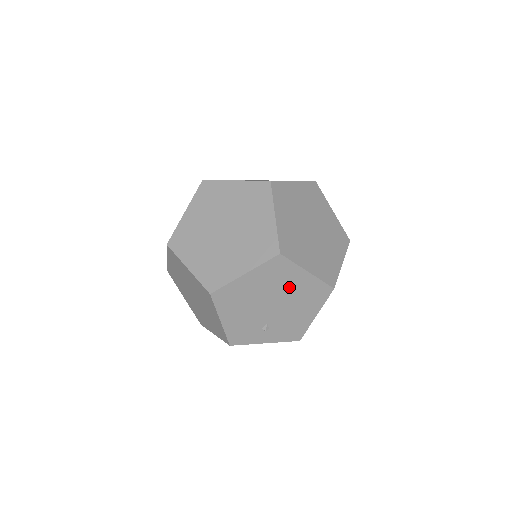
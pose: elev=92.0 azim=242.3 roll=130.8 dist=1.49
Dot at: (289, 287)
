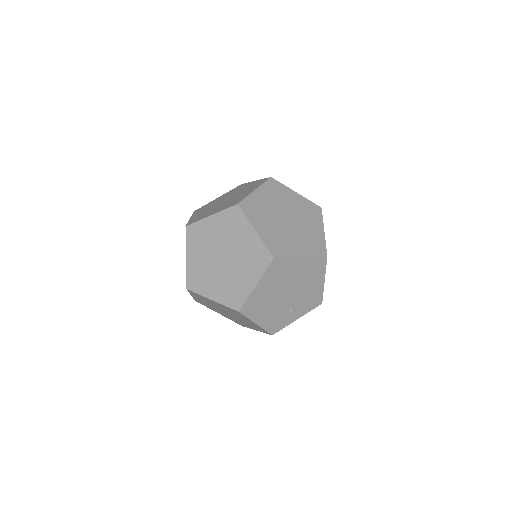
Dot at: (293, 275)
